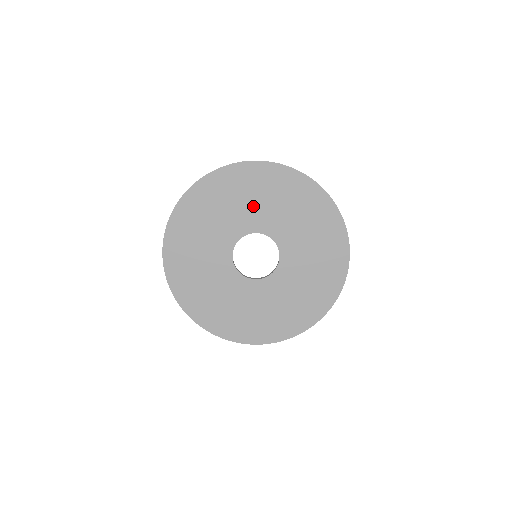
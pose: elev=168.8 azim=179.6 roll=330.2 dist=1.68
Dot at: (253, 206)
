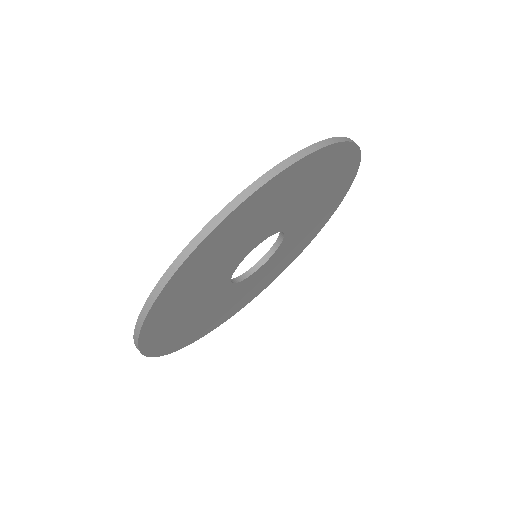
Dot at: (288, 206)
